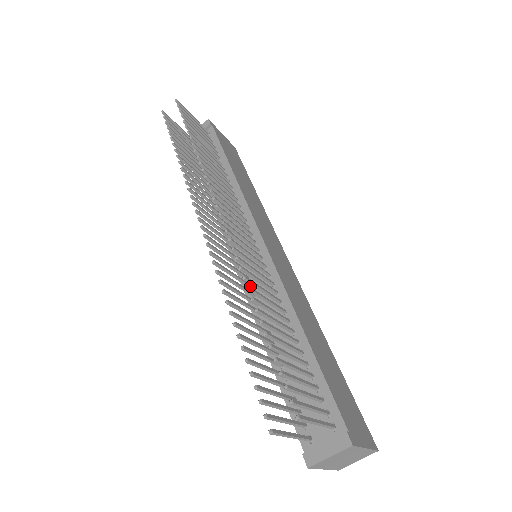
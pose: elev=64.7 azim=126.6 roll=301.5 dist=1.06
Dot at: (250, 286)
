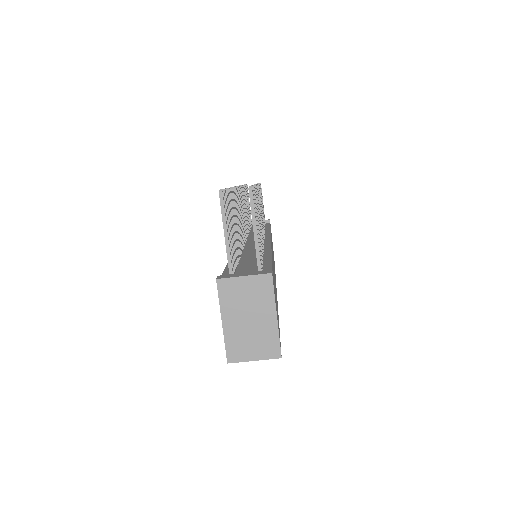
Dot at: (243, 243)
